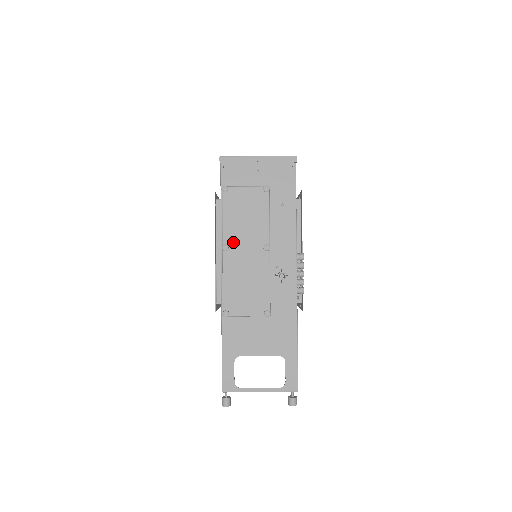
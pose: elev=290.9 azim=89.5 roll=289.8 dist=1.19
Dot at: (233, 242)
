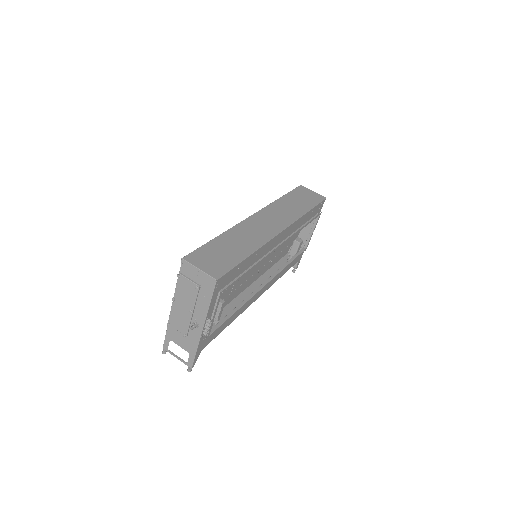
Dot at: (178, 299)
